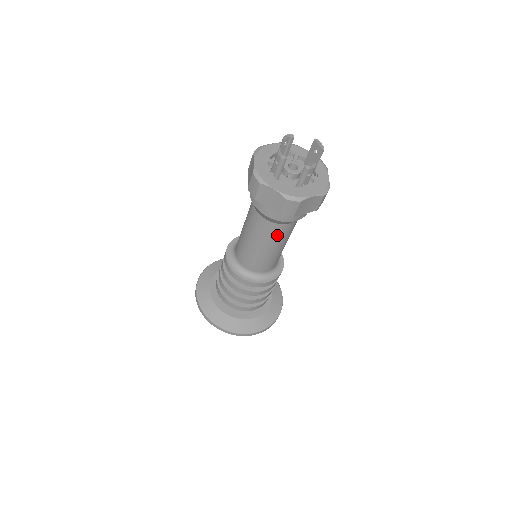
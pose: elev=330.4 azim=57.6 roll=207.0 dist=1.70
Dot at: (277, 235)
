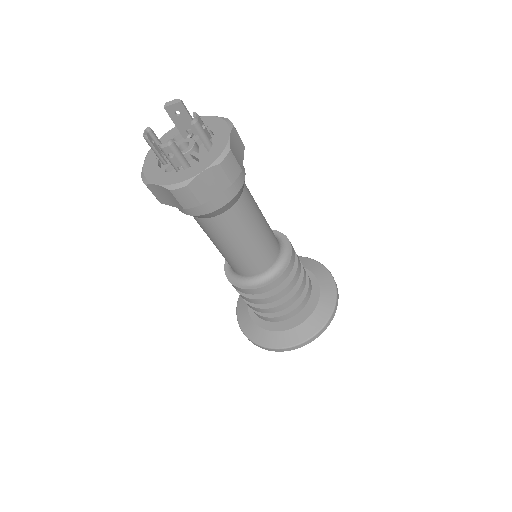
Dot at: (249, 209)
